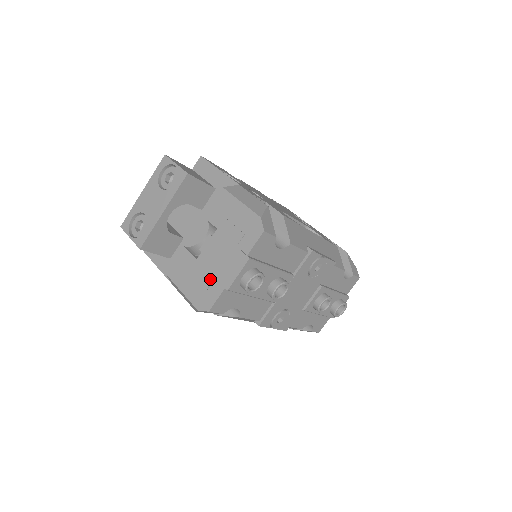
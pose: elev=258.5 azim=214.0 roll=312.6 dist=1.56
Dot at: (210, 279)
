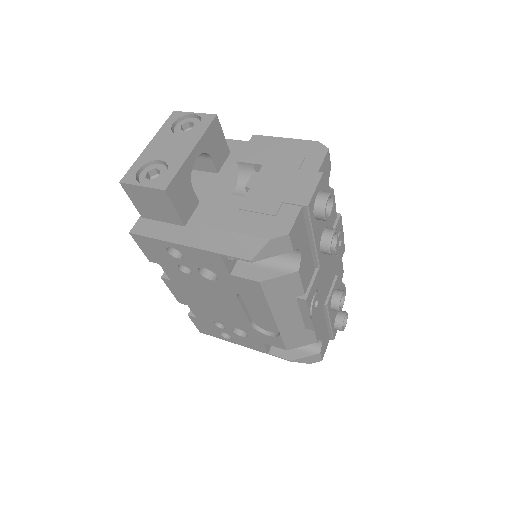
Dot at: (276, 205)
